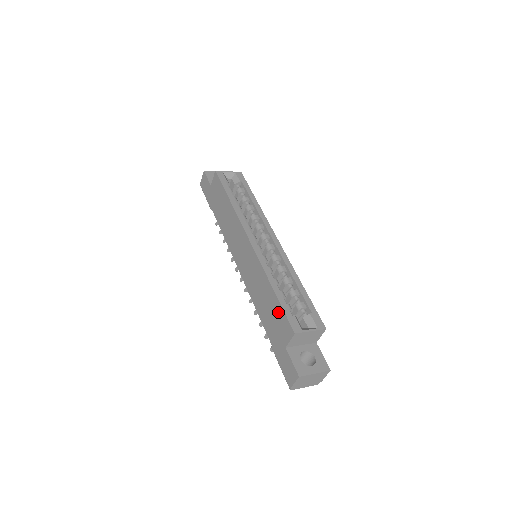
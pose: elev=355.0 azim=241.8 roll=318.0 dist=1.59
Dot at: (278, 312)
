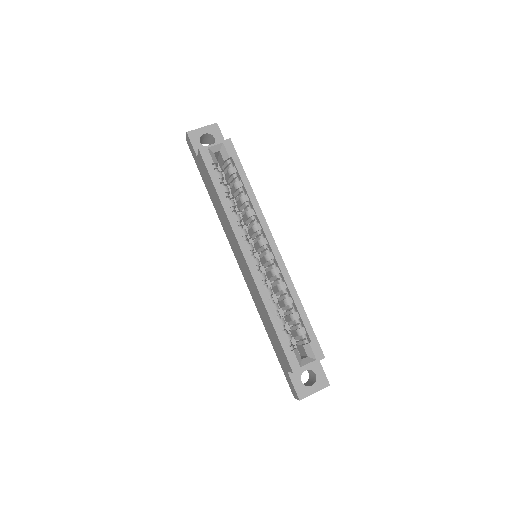
Dot at: (278, 343)
